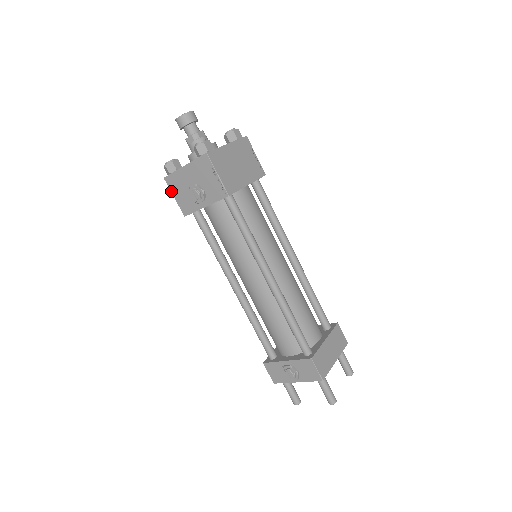
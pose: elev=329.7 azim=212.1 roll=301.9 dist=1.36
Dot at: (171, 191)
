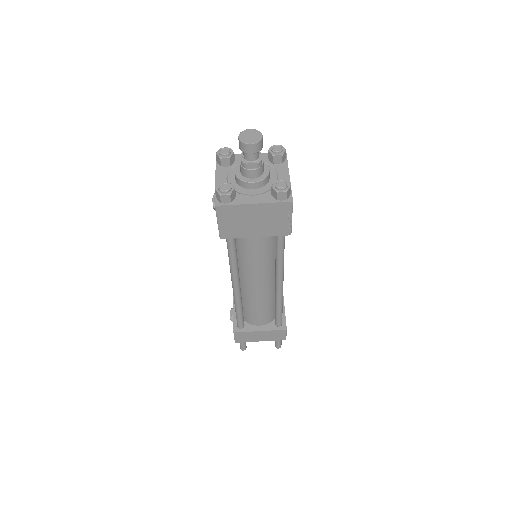
Dot at: occluded
